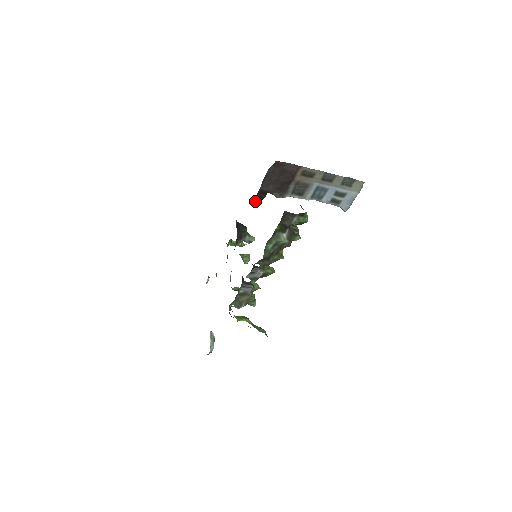
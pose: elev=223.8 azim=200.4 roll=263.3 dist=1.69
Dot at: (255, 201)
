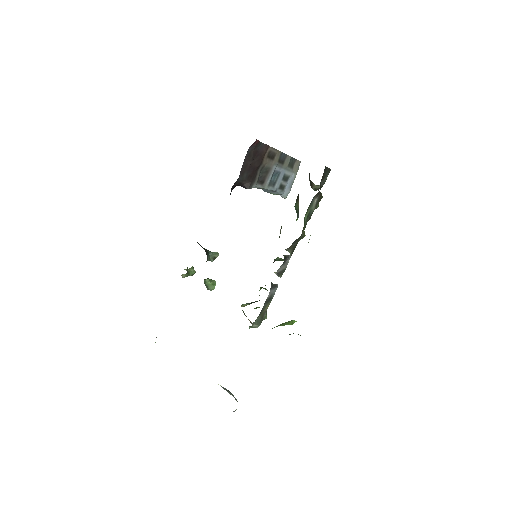
Dot at: occluded
